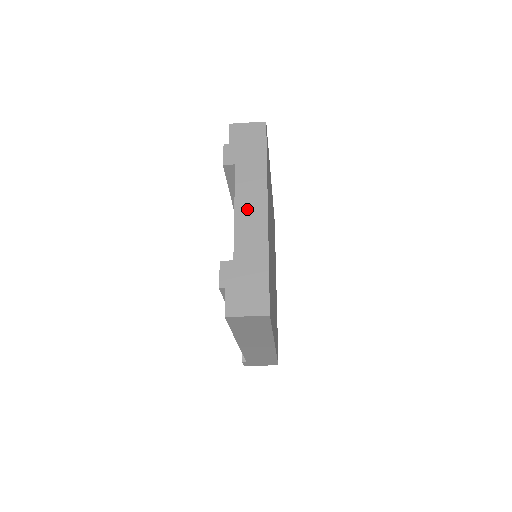
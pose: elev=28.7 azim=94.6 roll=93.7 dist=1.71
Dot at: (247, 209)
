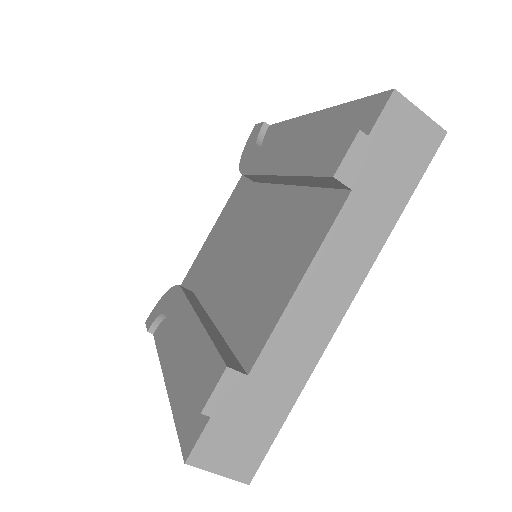
Dot at: (319, 293)
